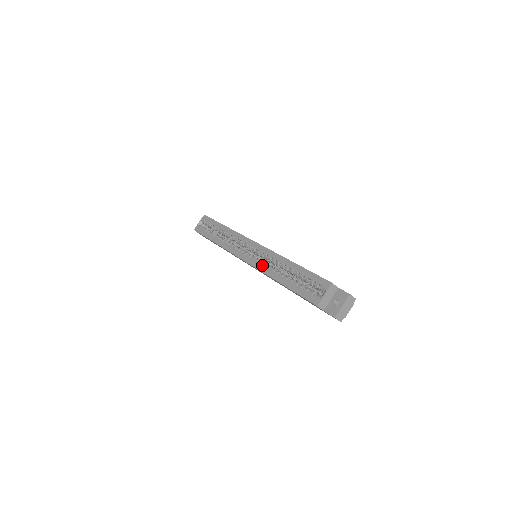
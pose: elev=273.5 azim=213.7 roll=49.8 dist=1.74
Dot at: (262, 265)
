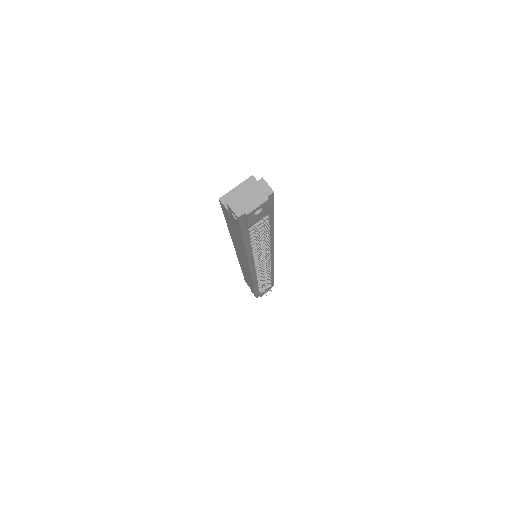
Dot at: occluded
